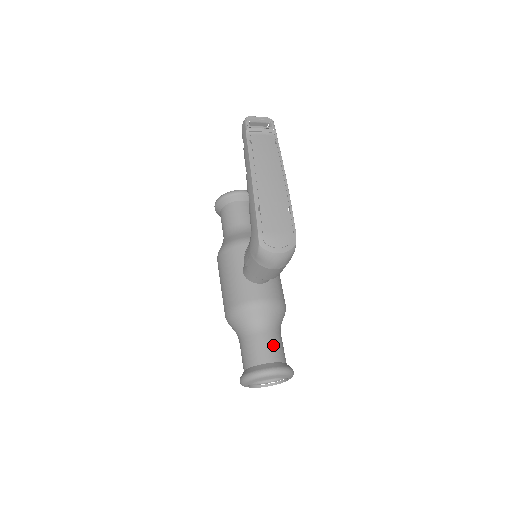
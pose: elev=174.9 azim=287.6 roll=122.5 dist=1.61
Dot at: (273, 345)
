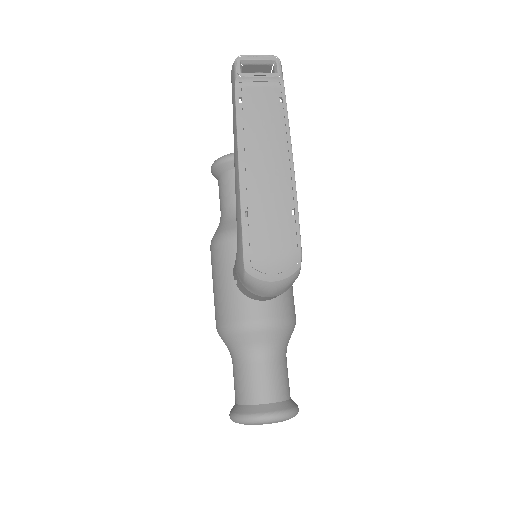
Dot at: (272, 379)
